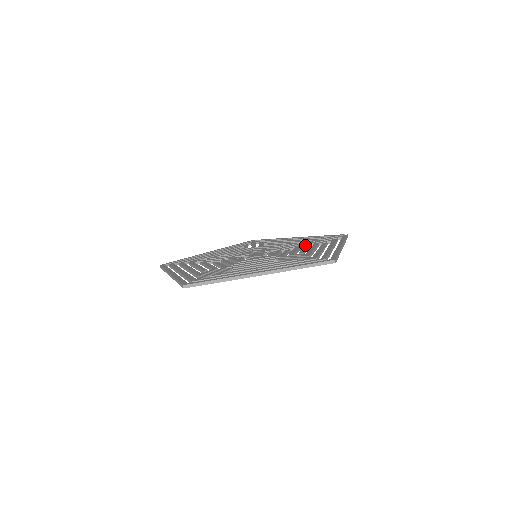
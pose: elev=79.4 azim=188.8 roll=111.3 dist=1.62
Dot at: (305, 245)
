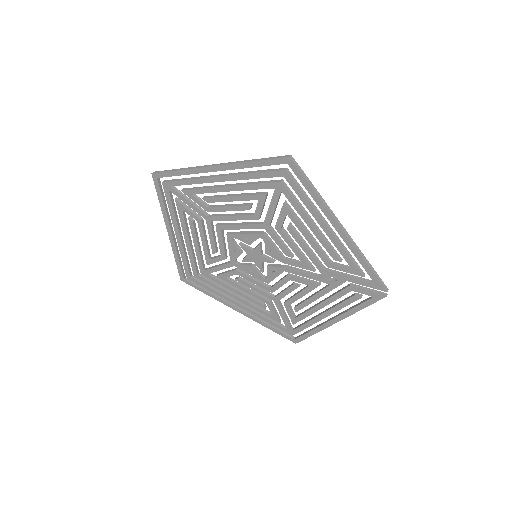
Dot at: (316, 261)
